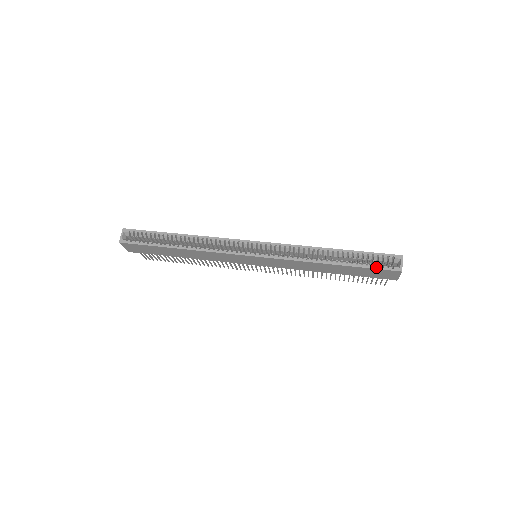
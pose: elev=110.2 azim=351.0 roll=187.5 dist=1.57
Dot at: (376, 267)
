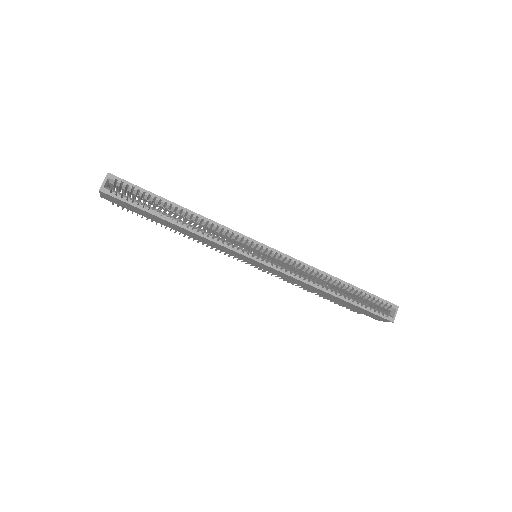
Dot at: (373, 311)
